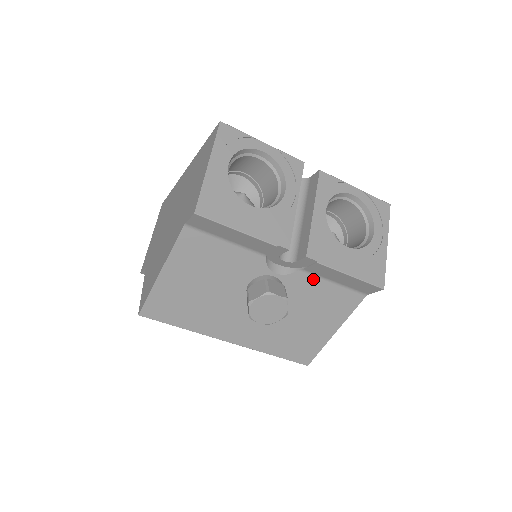
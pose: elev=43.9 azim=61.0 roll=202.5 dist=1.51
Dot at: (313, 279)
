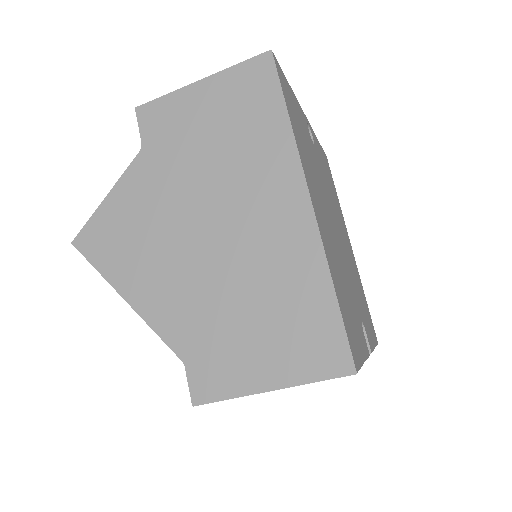
Dot at: occluded
